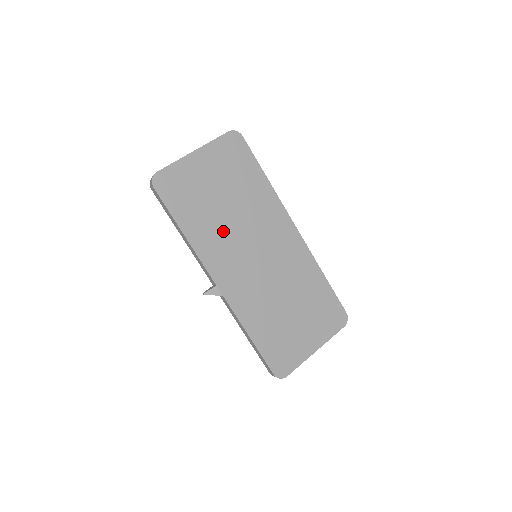
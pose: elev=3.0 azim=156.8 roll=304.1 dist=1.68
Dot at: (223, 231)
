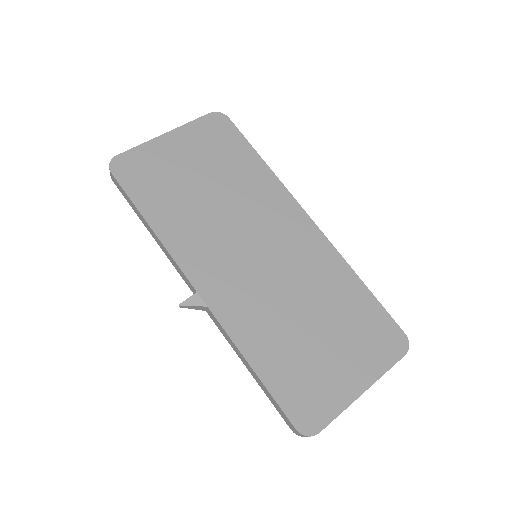
Dot at: (205, 222)
